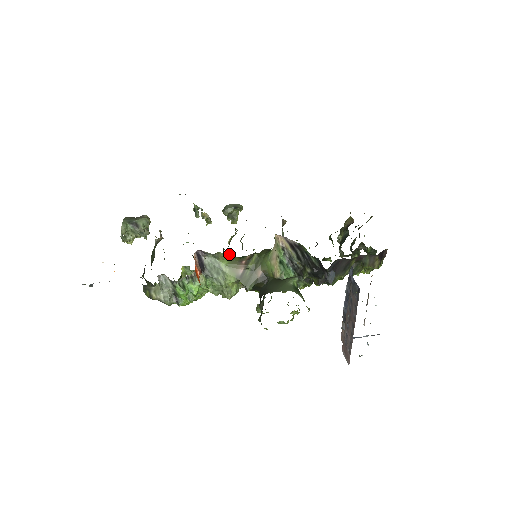
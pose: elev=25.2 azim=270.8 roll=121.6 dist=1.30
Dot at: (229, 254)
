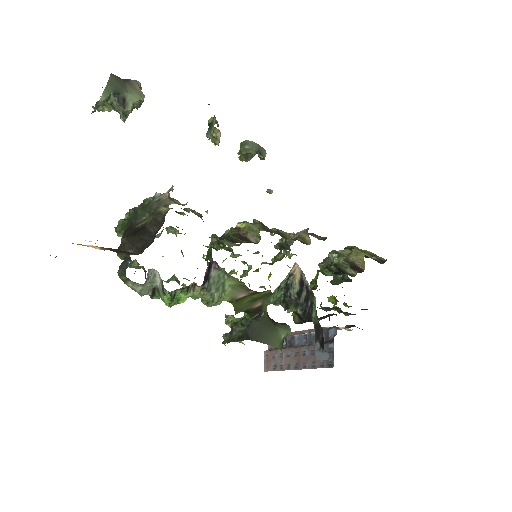
Dot at: occluded
